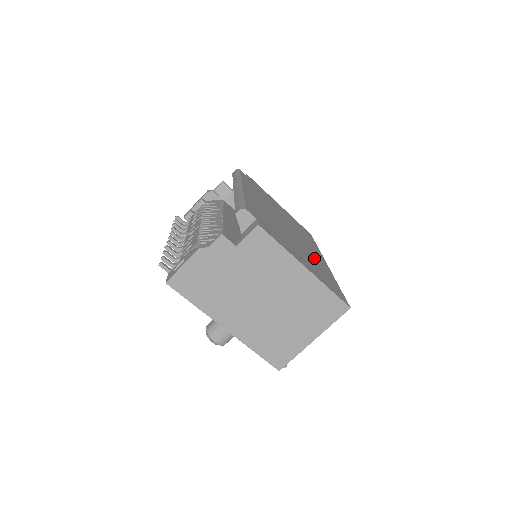
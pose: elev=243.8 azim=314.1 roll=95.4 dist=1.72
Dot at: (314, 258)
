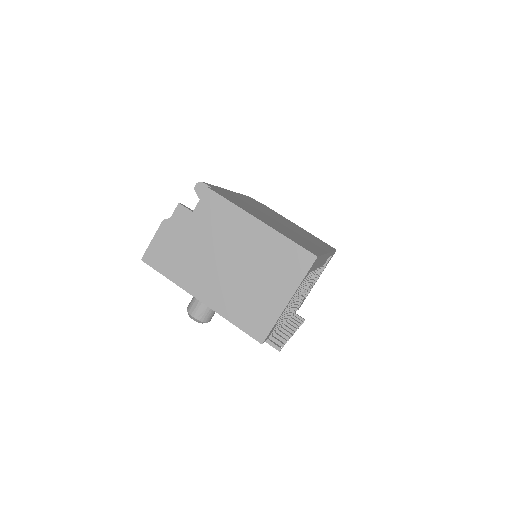
Dot at: (301, 238)
